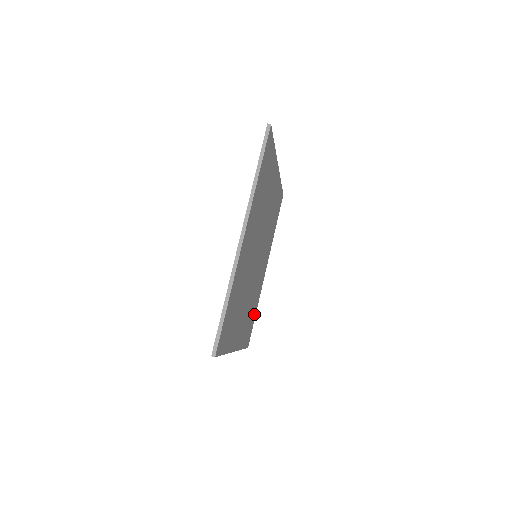
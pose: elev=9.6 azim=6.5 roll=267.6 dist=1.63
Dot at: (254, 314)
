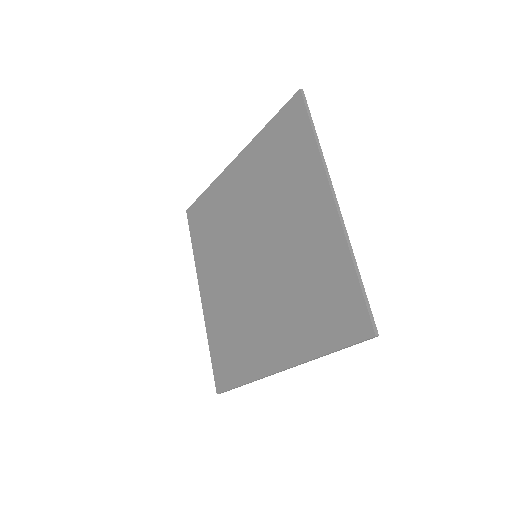
Dot at: (218, 347)
